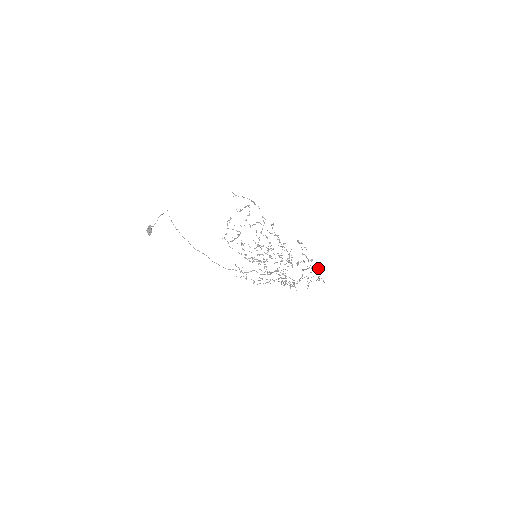
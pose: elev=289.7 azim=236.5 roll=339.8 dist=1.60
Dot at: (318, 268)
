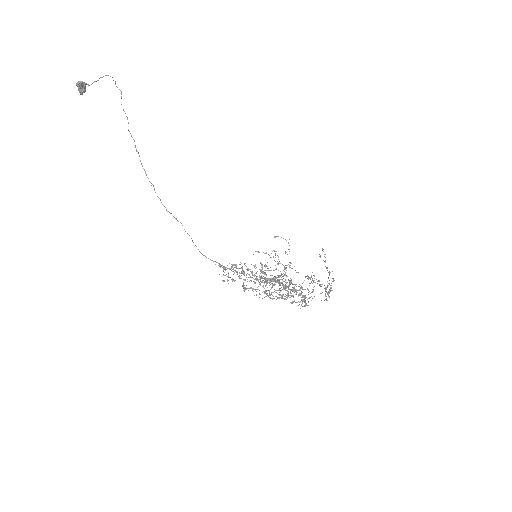
Dot at: (332, 278)
